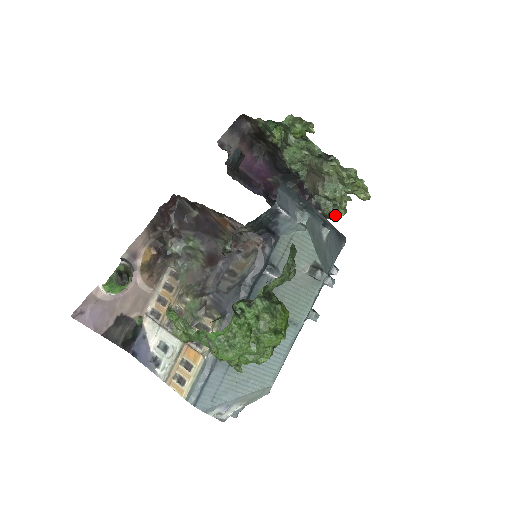
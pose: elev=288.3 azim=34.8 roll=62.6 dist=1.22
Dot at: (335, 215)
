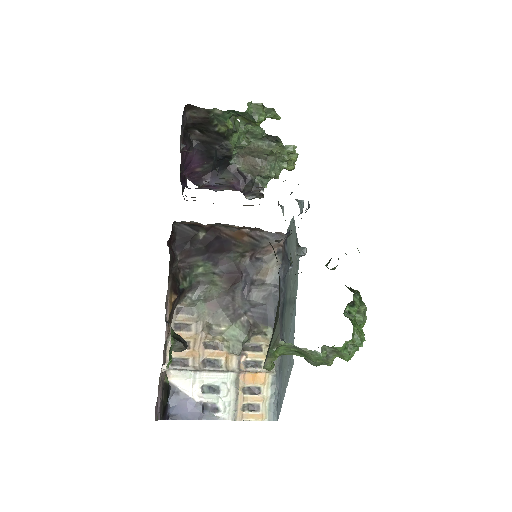
Dot at: occluded
